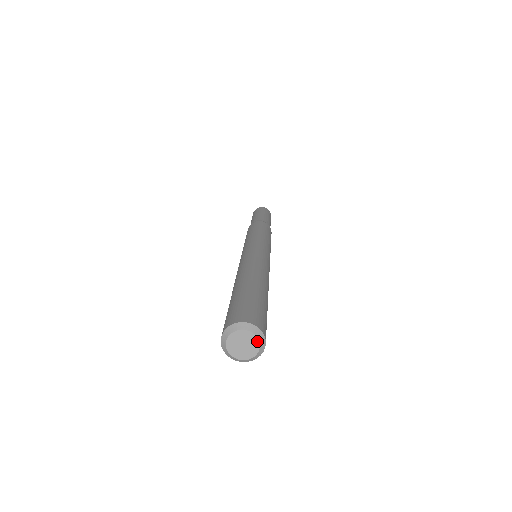
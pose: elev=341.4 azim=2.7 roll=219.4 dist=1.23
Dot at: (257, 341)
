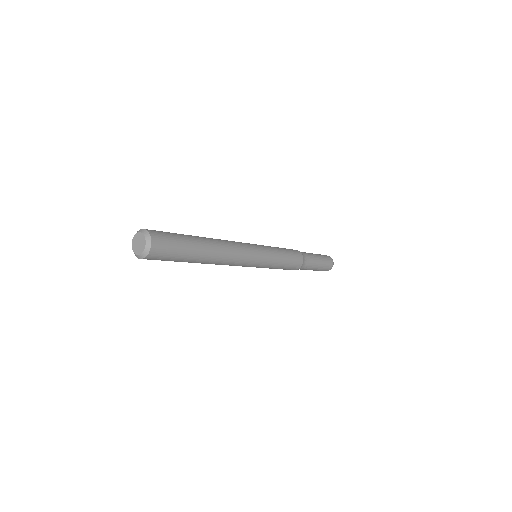
Dot at: (143, 250)
